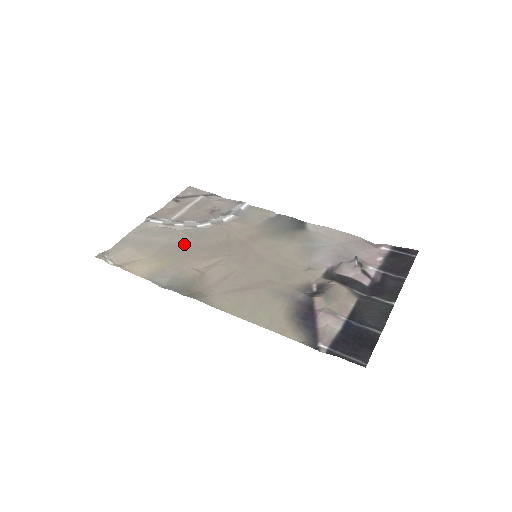
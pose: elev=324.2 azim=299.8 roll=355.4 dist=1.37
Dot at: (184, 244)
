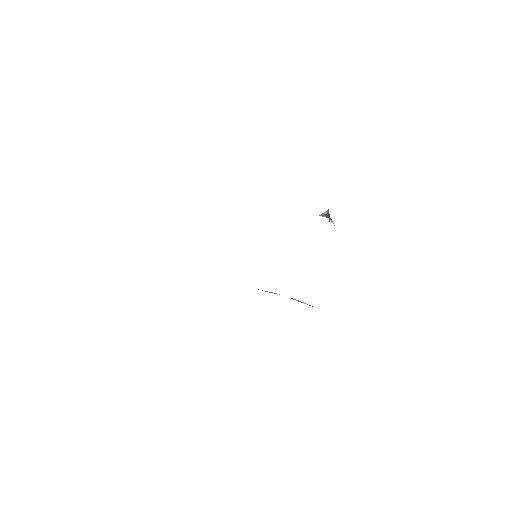
Dot at: occluded
